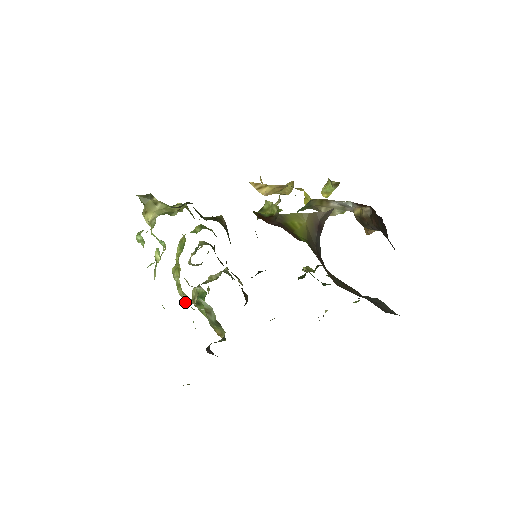
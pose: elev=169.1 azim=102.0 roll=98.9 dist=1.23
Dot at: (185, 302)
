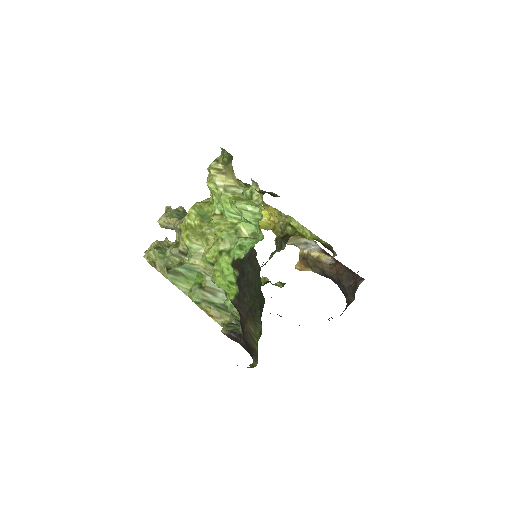
Dot at: occluded
